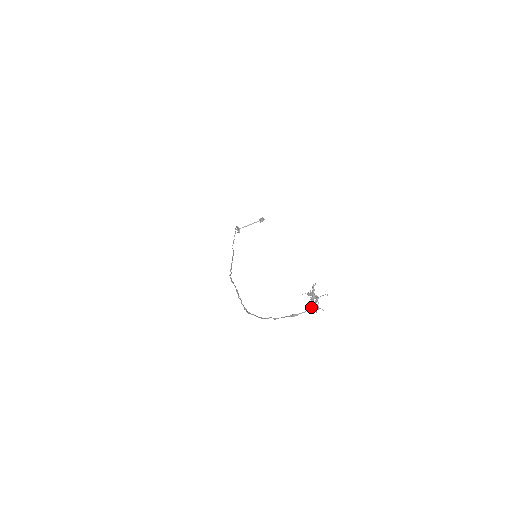
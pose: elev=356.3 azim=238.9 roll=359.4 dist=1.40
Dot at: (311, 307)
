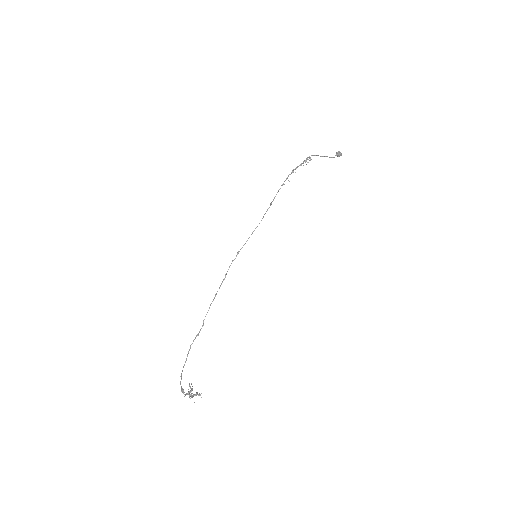
Dot at: occluded
